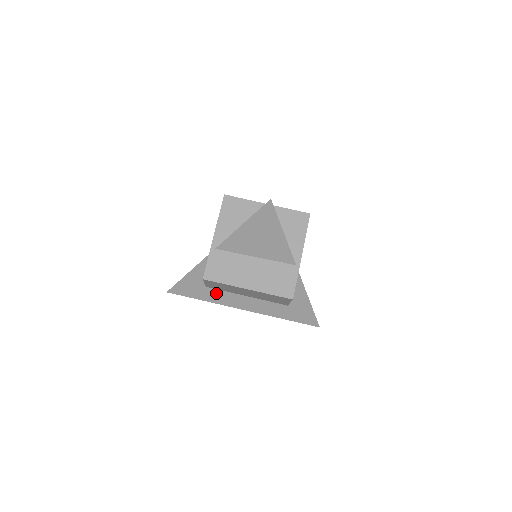
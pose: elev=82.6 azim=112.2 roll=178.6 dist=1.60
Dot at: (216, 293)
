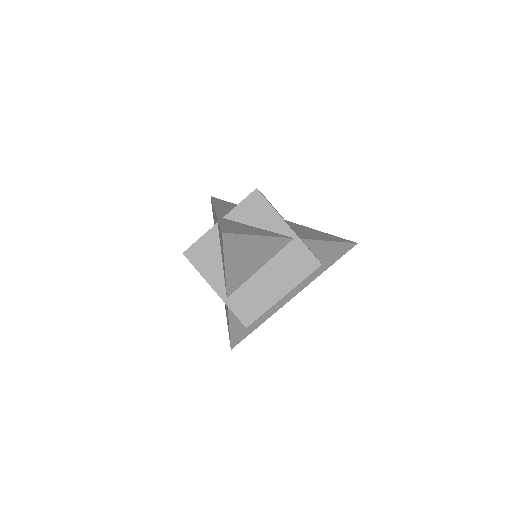
Dot at: occluded
